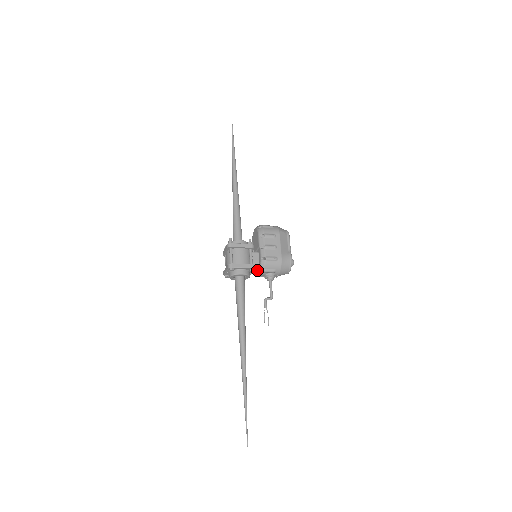
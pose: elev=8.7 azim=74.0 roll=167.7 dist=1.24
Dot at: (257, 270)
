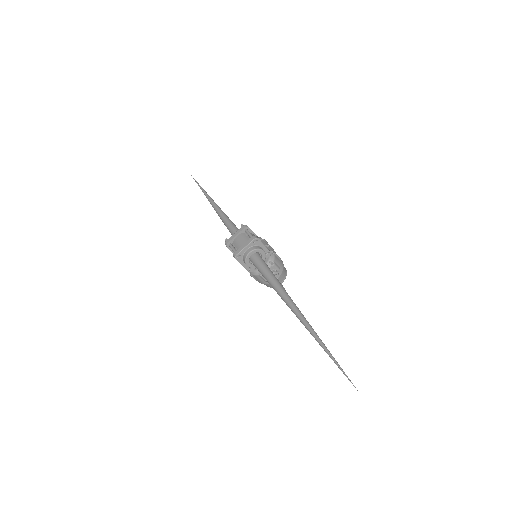
Dot at: occluded
